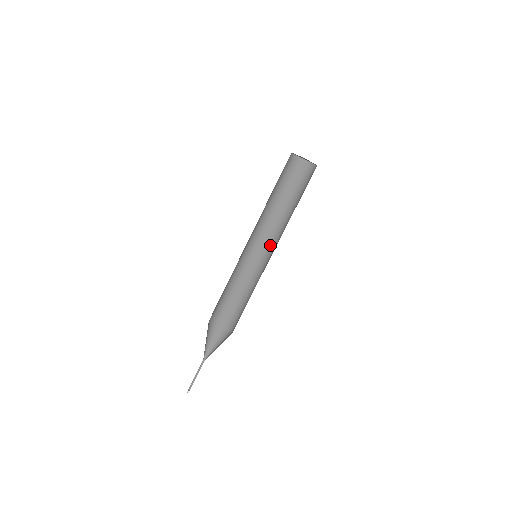
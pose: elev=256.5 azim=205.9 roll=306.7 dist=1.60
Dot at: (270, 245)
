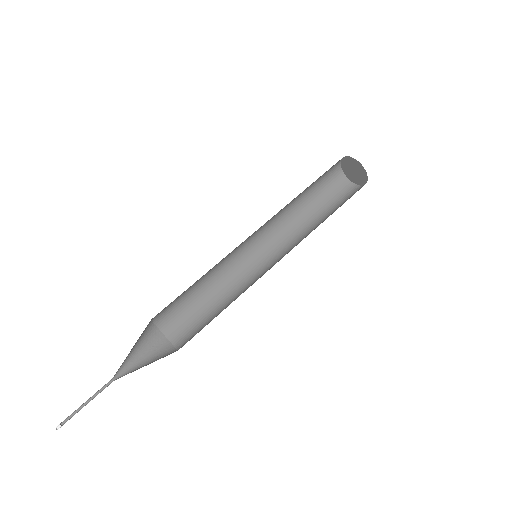
Dot at: (273, 254)
